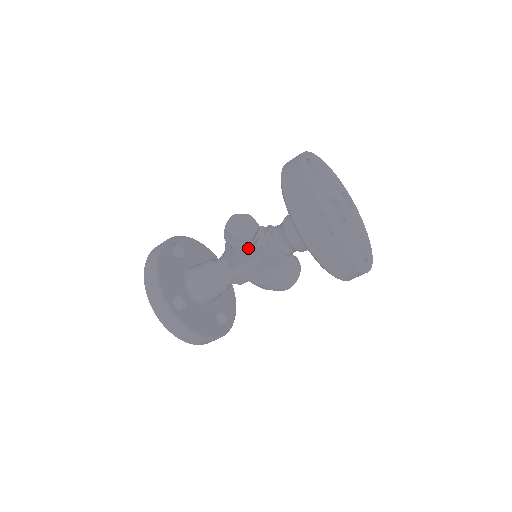
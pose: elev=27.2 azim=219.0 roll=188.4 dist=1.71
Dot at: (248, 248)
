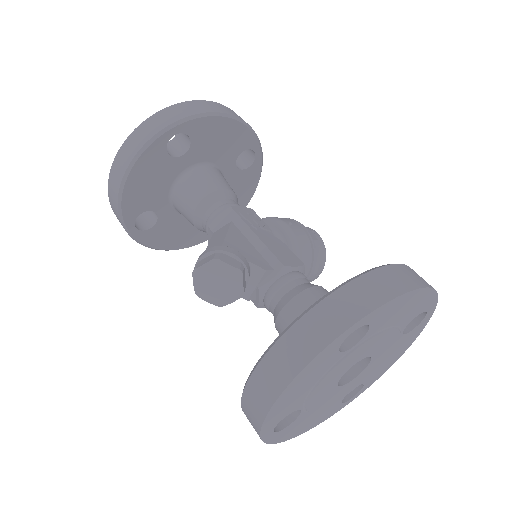
Dot at: occluded
